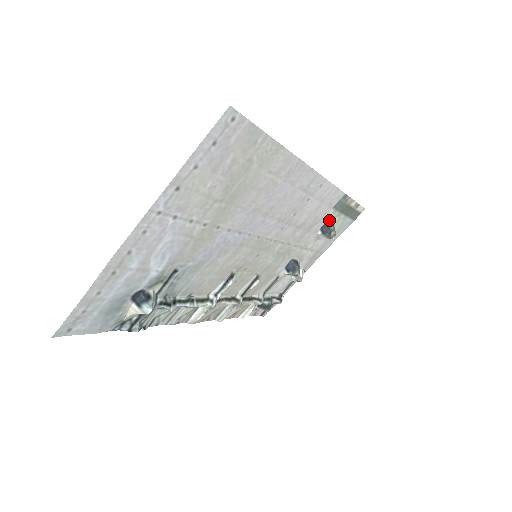
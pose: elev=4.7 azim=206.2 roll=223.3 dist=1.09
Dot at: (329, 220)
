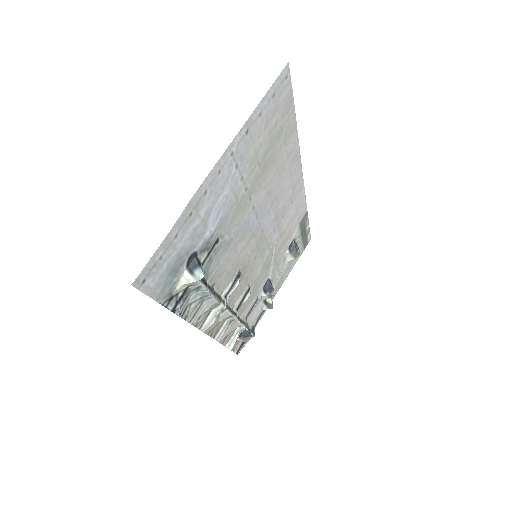
Dot at: (294, 239)
